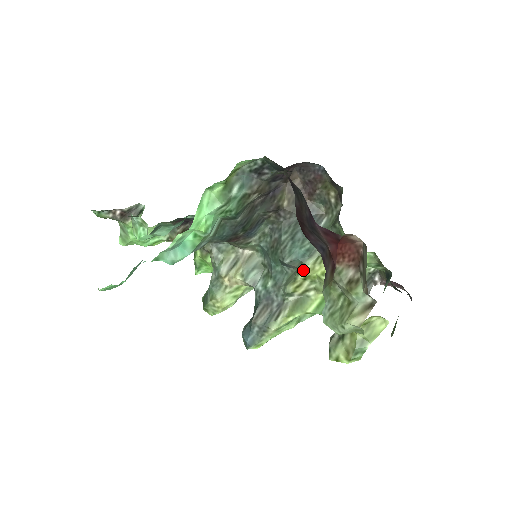
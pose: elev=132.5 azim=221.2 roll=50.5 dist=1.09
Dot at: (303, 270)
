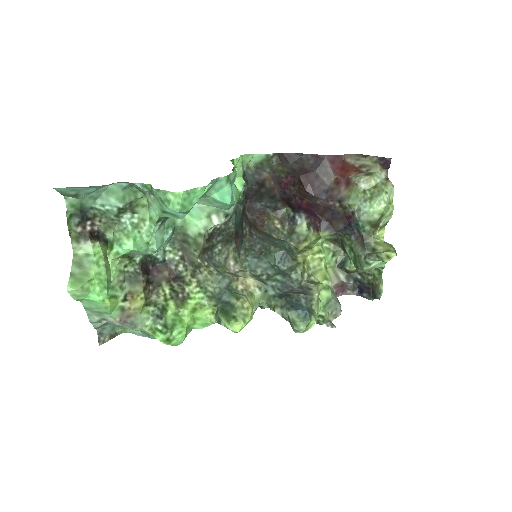
Dot at: (298, 258)
